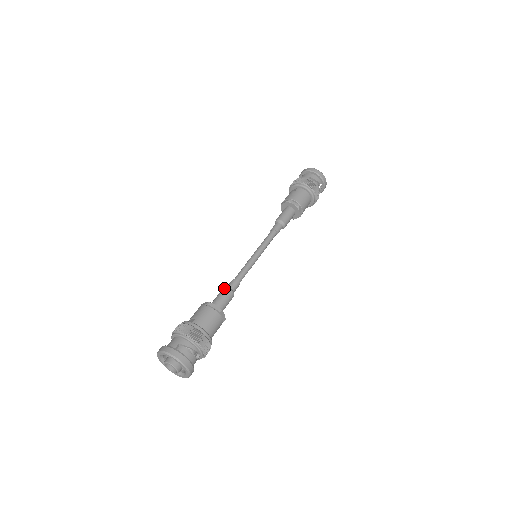
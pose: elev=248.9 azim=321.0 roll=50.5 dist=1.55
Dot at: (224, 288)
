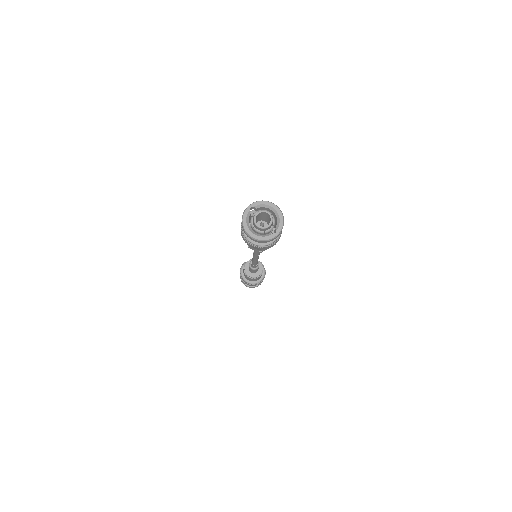
Dot at: occluded
